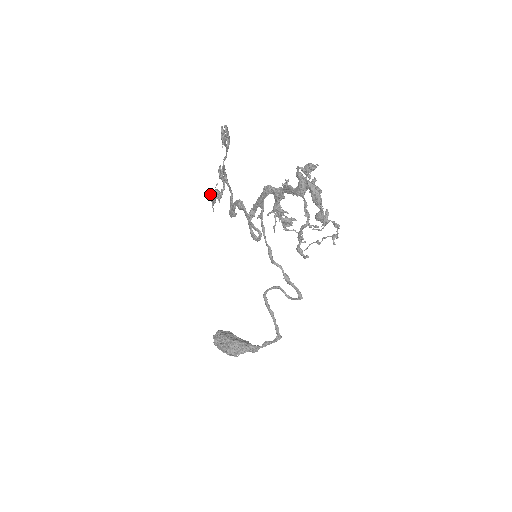
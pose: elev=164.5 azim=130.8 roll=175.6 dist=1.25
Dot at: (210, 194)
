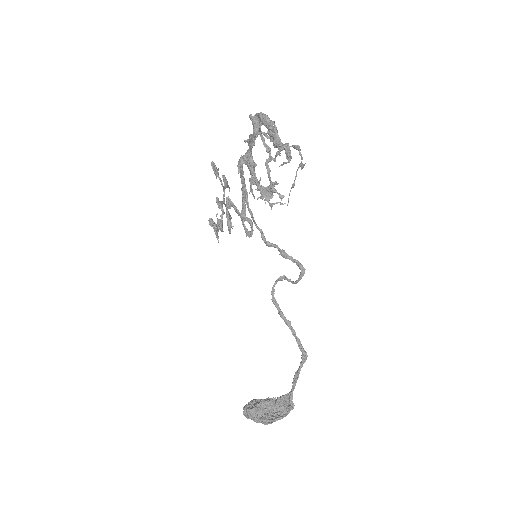
Dot at: (209, 218)
